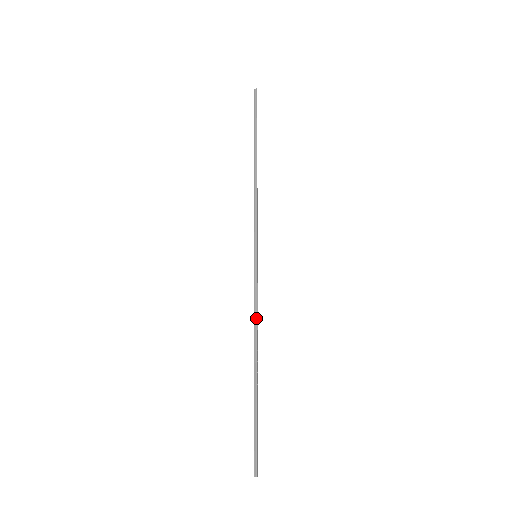
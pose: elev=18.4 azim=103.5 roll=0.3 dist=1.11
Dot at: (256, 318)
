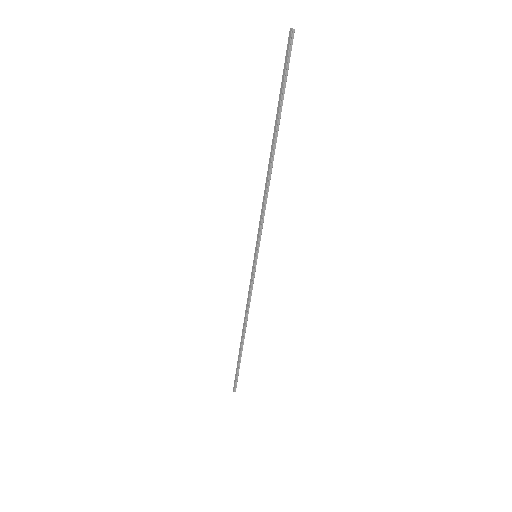
Dot at: (249, 307)
